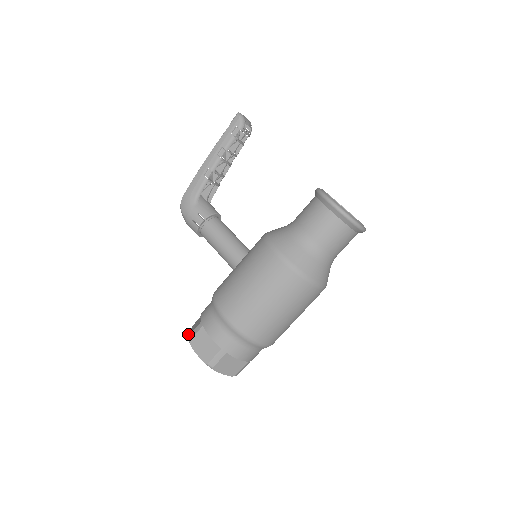
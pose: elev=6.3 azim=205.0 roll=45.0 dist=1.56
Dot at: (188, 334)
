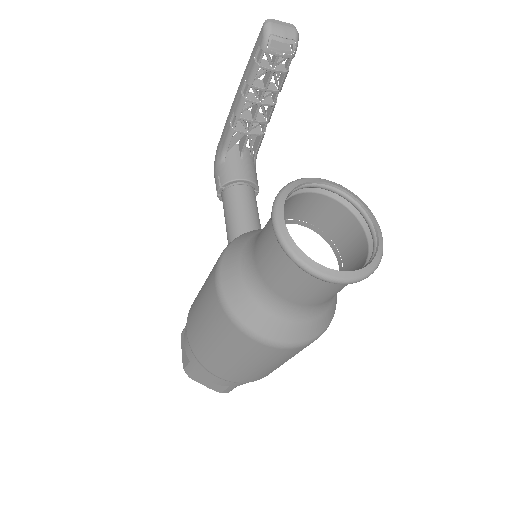
Dot at: occluded
